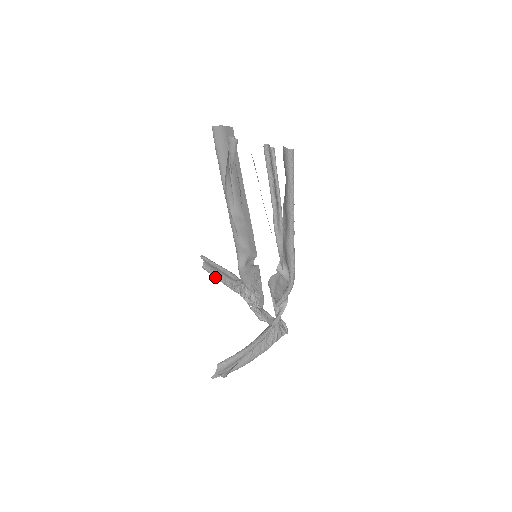
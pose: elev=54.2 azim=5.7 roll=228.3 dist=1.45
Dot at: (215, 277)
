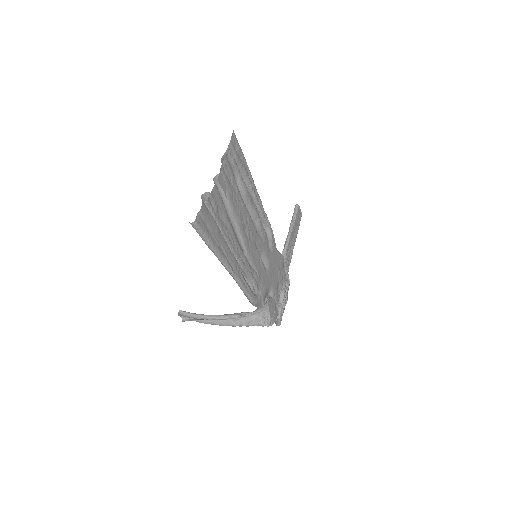
Dot at: occluded
